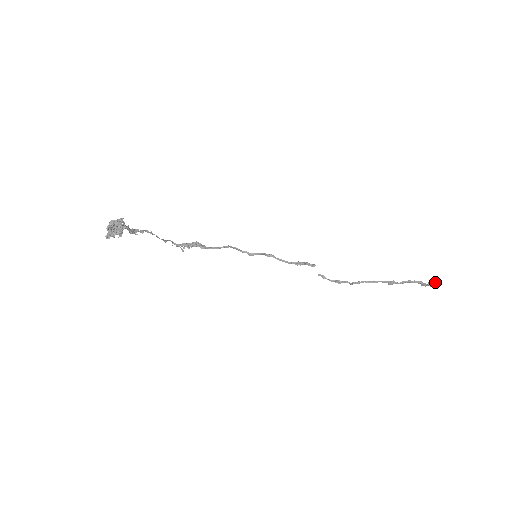
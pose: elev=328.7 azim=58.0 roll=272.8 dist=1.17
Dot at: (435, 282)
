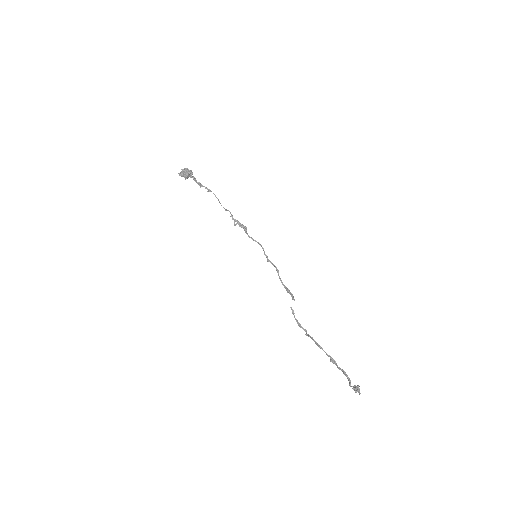
Dot at: (357, 388)
